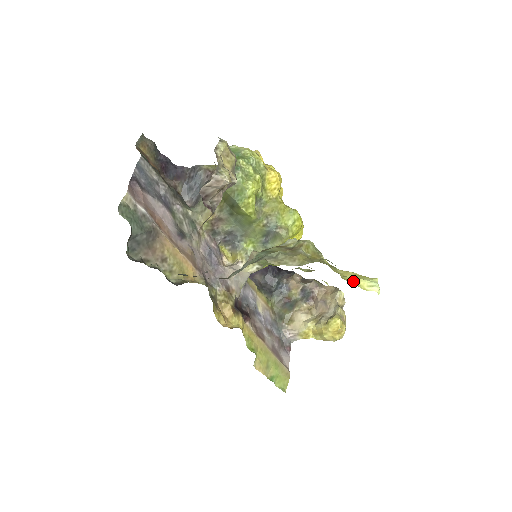
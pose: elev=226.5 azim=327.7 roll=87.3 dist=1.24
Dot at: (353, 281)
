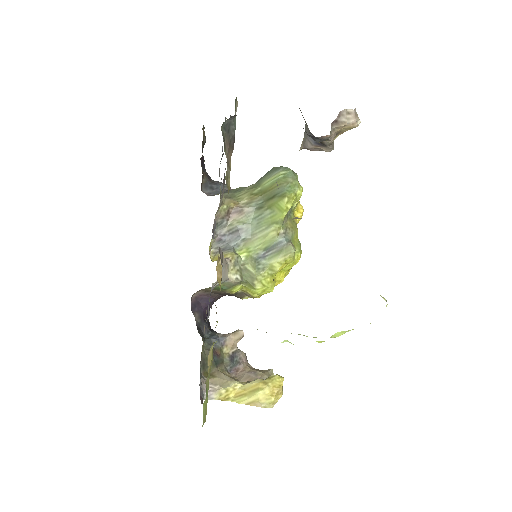
Dot at: occluded
